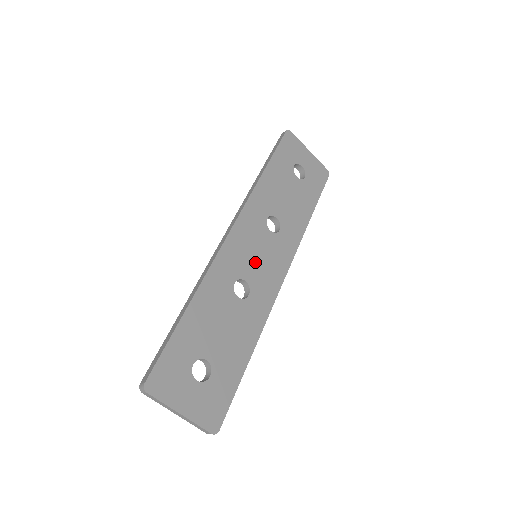
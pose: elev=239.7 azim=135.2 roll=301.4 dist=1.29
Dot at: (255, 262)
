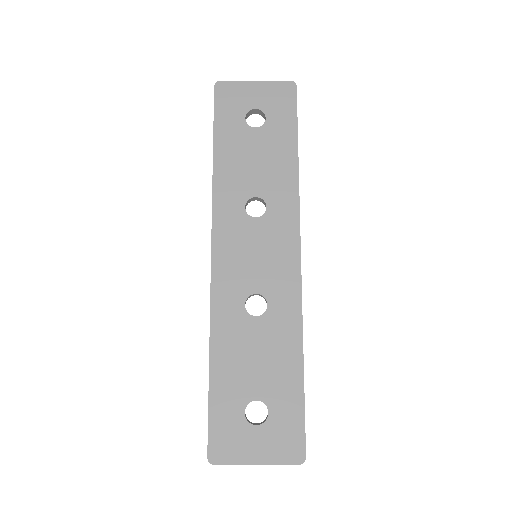
Dot at: (256, 266)
